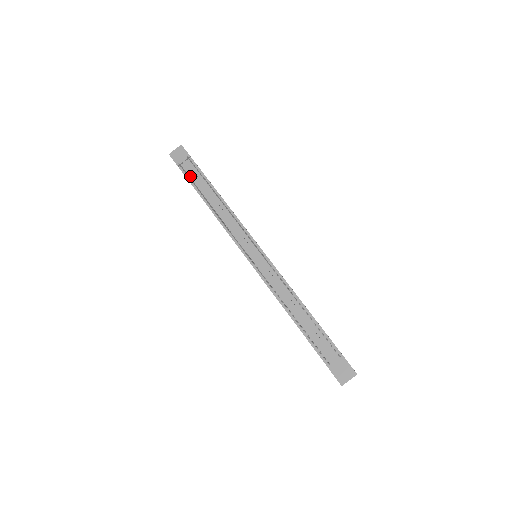
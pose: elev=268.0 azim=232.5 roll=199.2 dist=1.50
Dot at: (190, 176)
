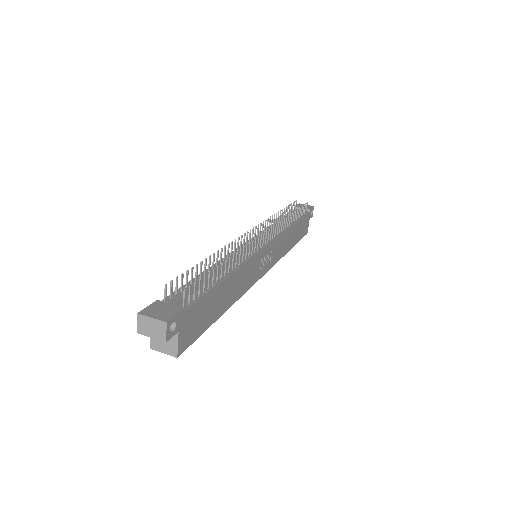
Dot at: occluded
